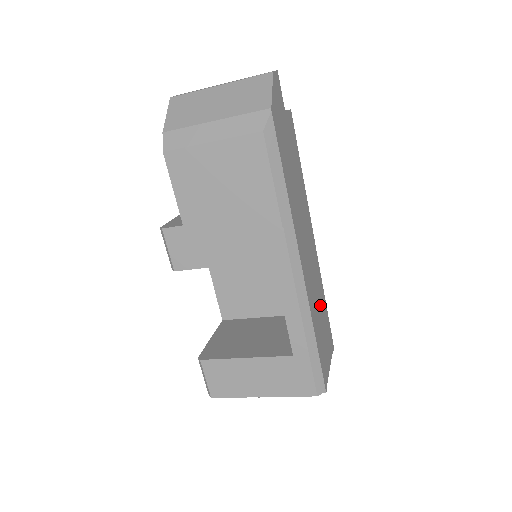
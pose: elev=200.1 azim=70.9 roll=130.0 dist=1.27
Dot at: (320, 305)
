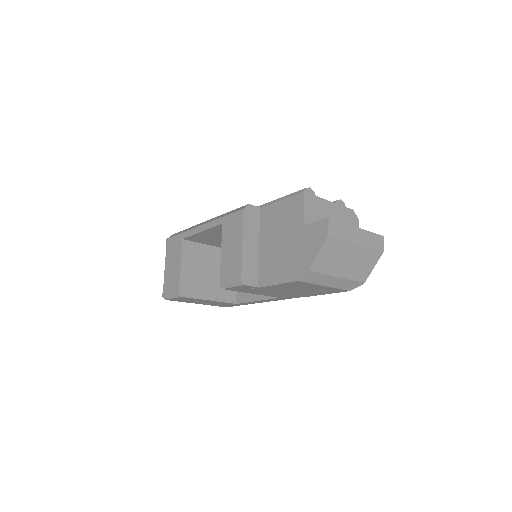
Dot at: occluded
